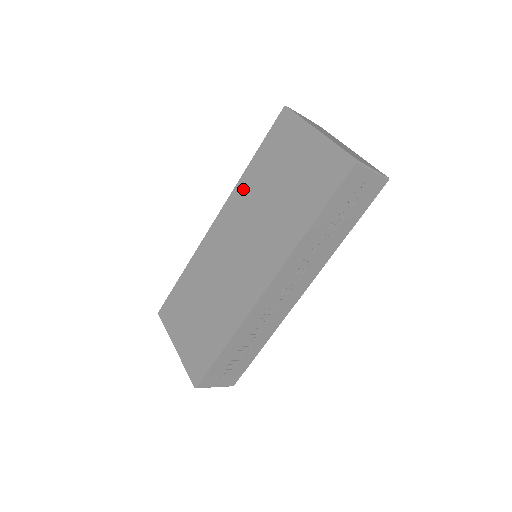
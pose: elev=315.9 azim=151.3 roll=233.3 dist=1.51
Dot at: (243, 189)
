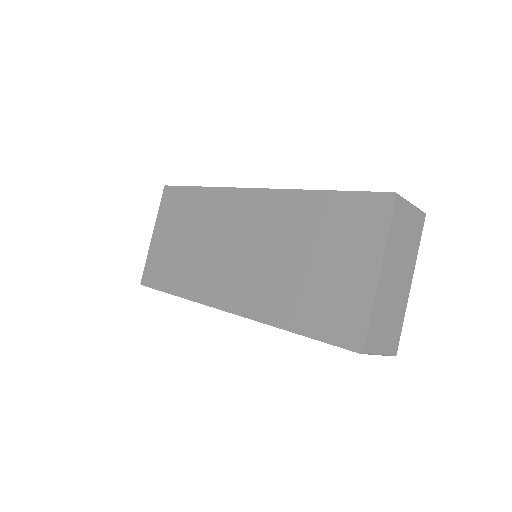
Dot at: (291, 205)
